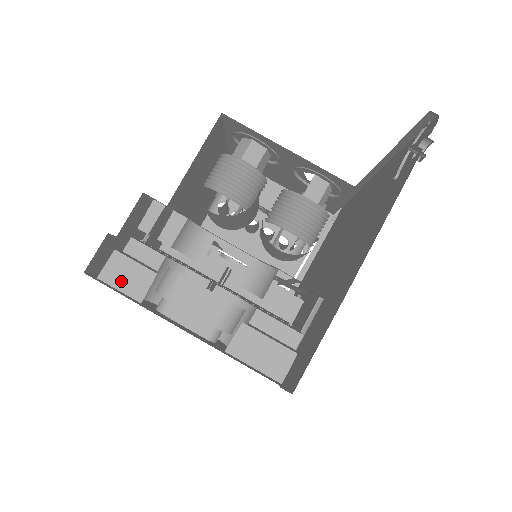
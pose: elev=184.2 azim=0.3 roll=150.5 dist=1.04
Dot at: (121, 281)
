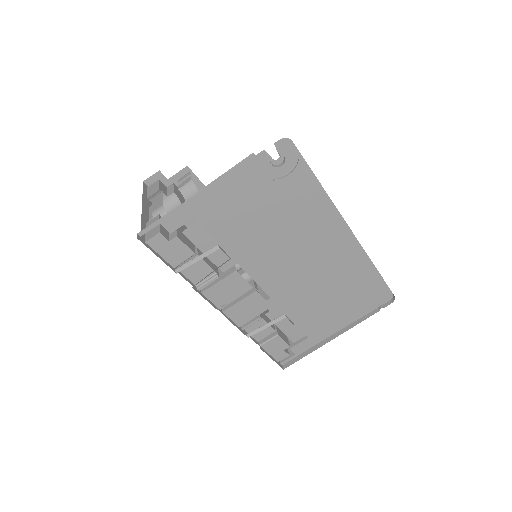
Dot at: (150, 190)
